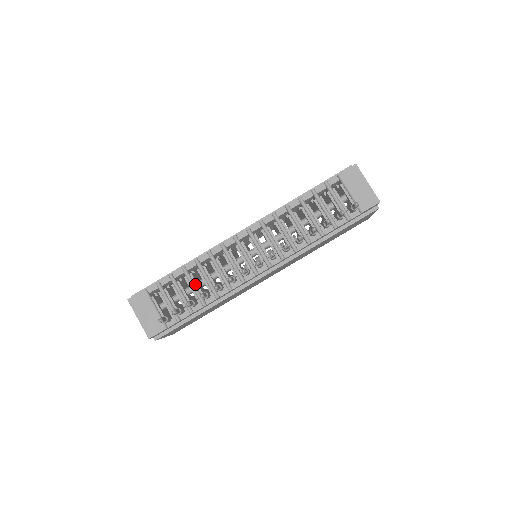
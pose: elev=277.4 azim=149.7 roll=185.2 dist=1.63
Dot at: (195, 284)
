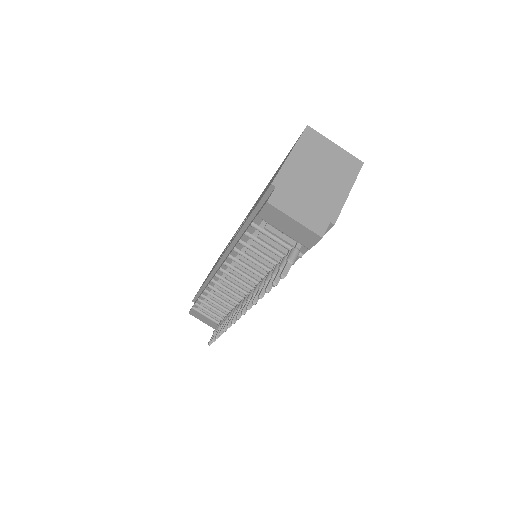
Dot at: (219, 304)
